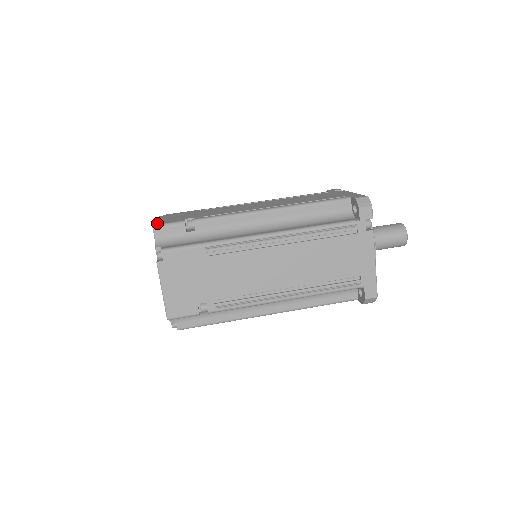
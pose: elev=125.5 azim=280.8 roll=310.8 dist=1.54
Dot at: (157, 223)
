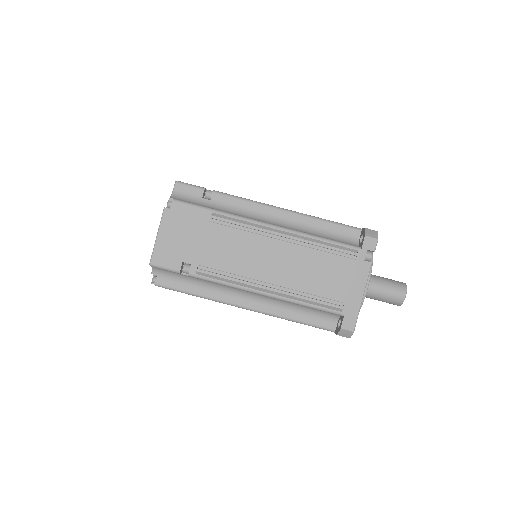
Dot at: occluded
